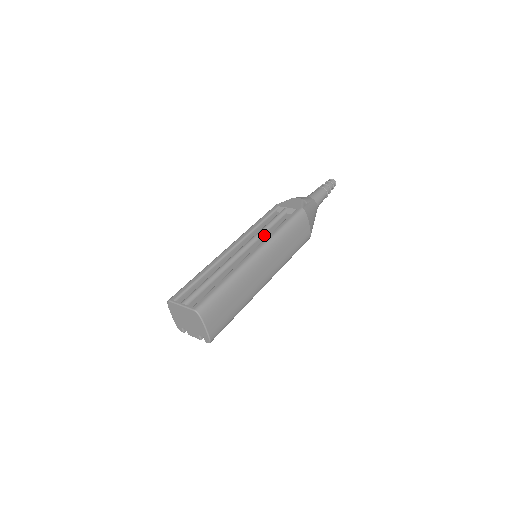
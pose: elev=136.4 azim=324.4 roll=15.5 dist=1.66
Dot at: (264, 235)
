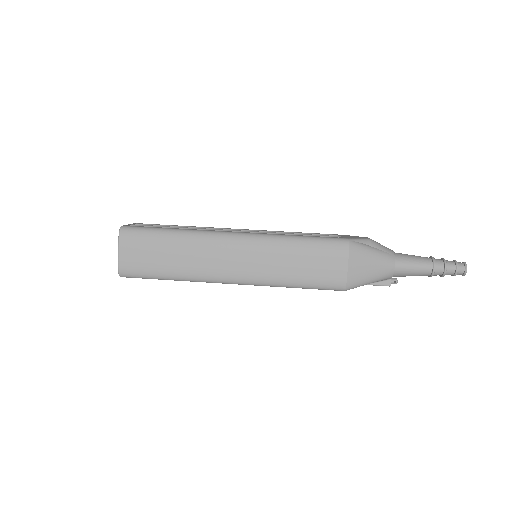
Dot at: occluded
